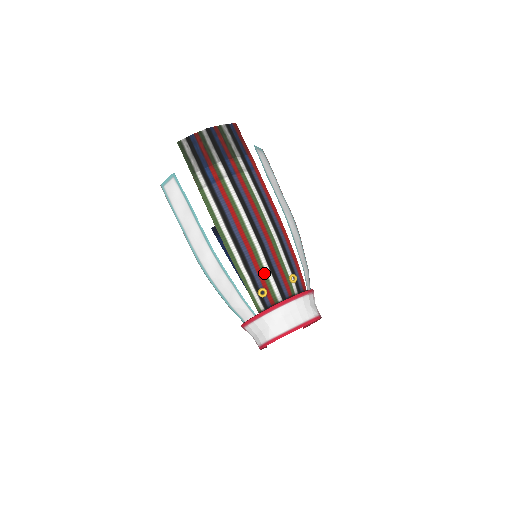
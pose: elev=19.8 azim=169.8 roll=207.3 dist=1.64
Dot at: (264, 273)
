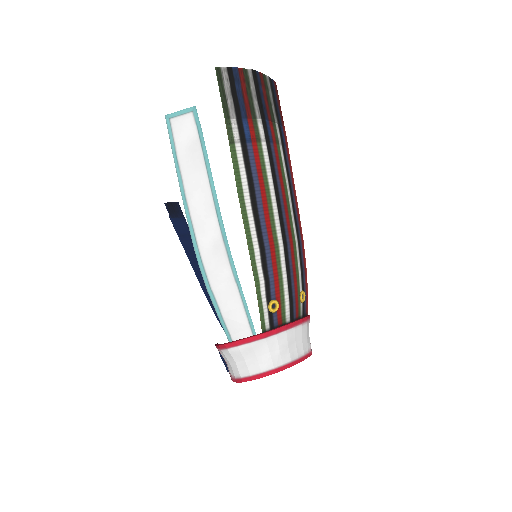
Dot at: (281, 281)
